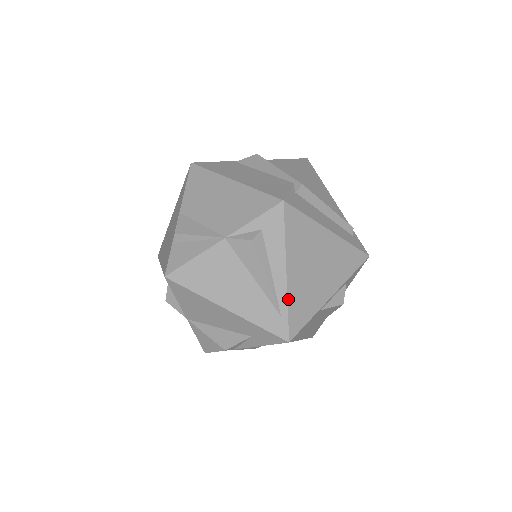
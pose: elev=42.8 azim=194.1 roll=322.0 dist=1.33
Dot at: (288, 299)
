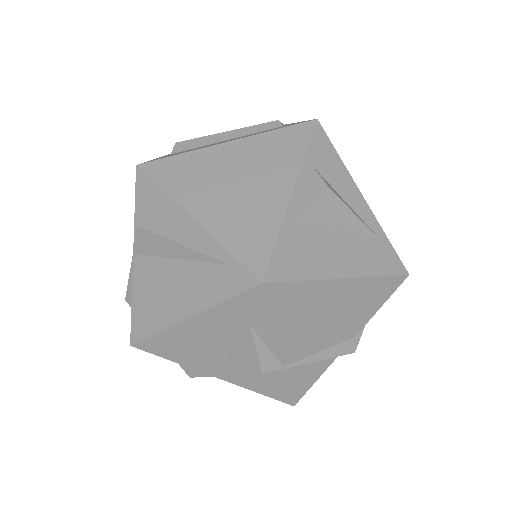
Dot at: (218, 240)
